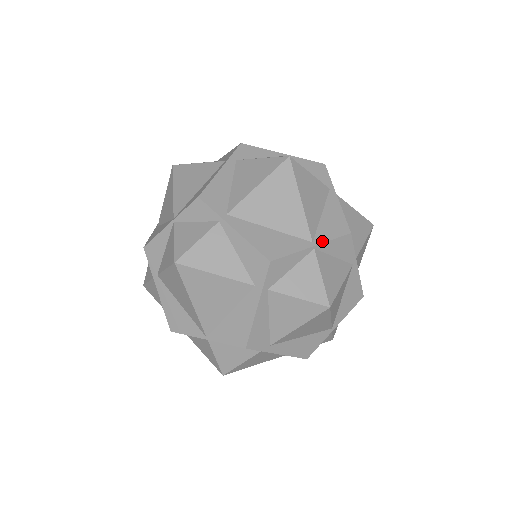
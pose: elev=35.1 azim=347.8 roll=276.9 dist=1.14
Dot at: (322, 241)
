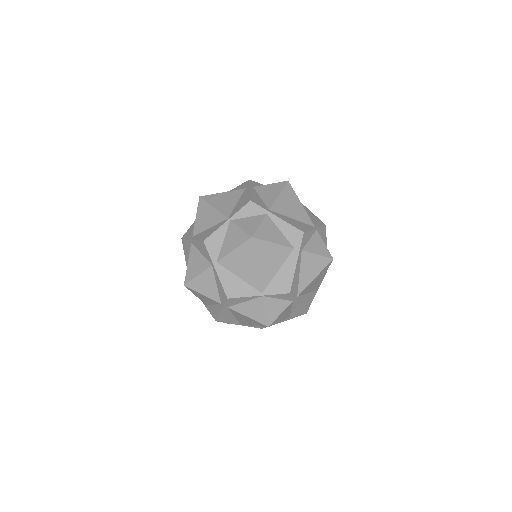
Dot at: occluded
